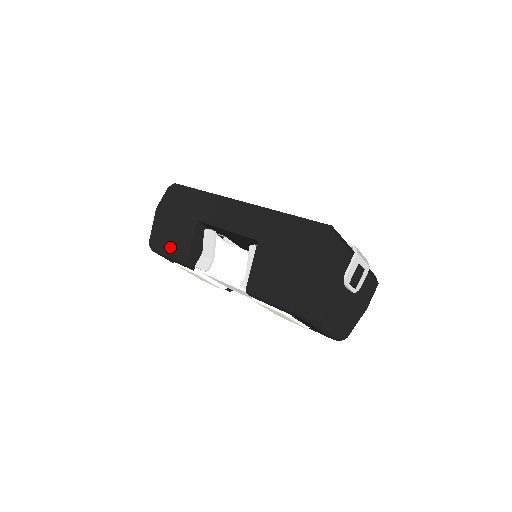
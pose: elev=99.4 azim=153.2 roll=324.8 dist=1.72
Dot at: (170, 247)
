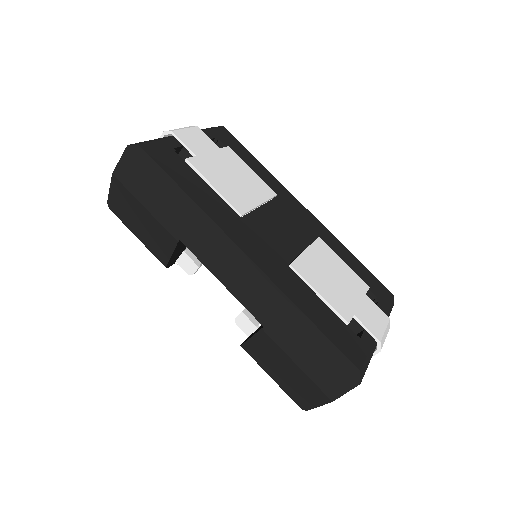
Dot at: (140, 234)
